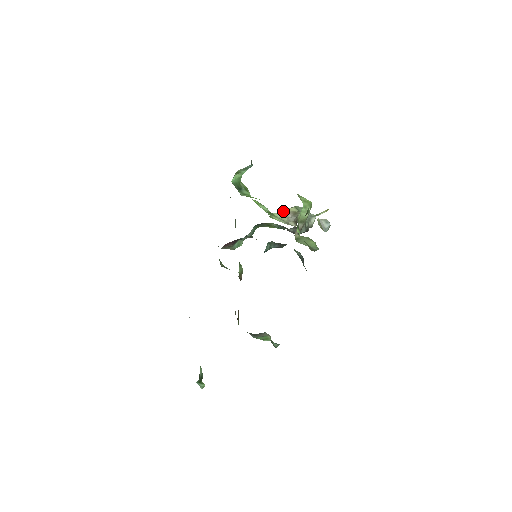
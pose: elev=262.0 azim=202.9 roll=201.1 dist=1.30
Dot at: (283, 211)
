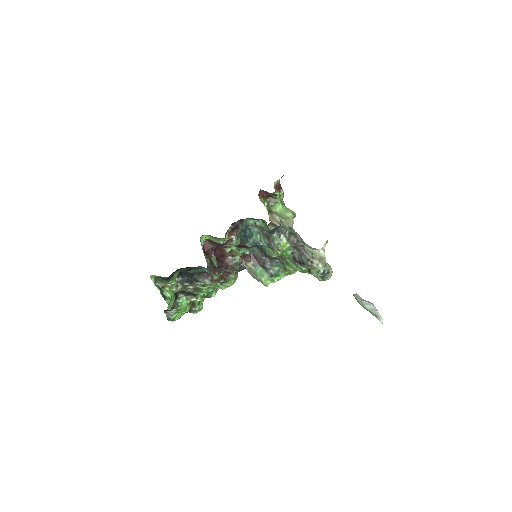
Dot at: occluded
